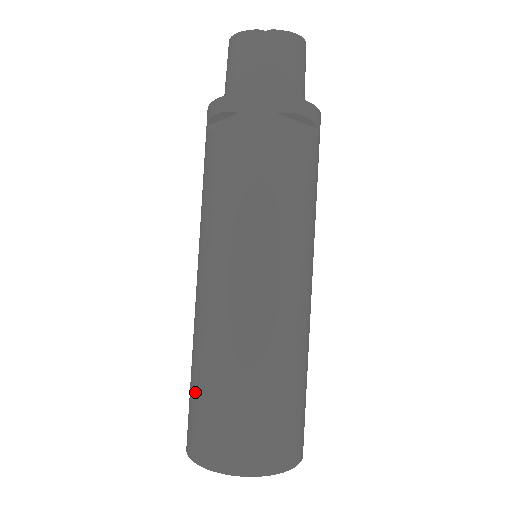
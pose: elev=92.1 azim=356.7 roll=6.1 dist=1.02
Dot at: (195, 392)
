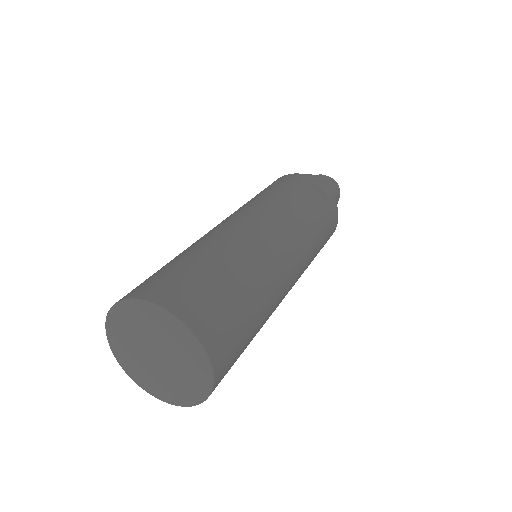
Dot at: occluded
